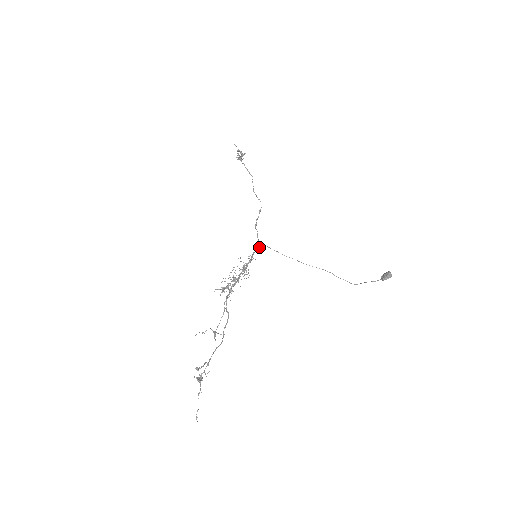
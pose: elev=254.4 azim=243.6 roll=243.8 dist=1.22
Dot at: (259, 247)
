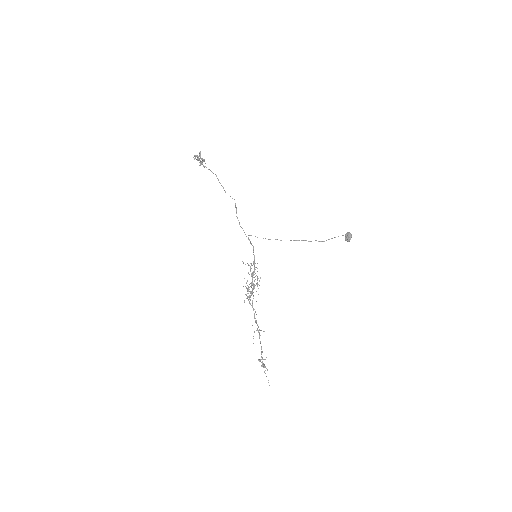
Dot at: (251, 244)
